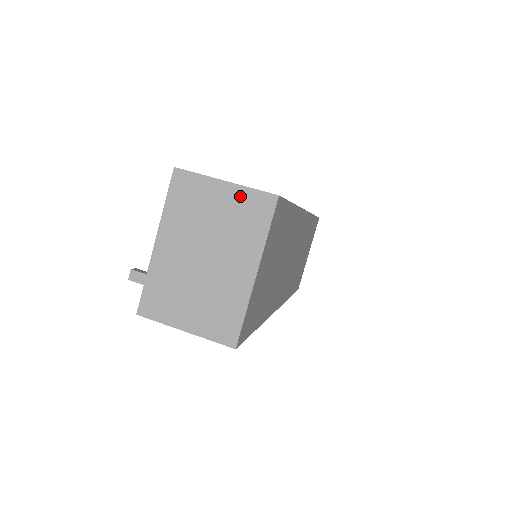
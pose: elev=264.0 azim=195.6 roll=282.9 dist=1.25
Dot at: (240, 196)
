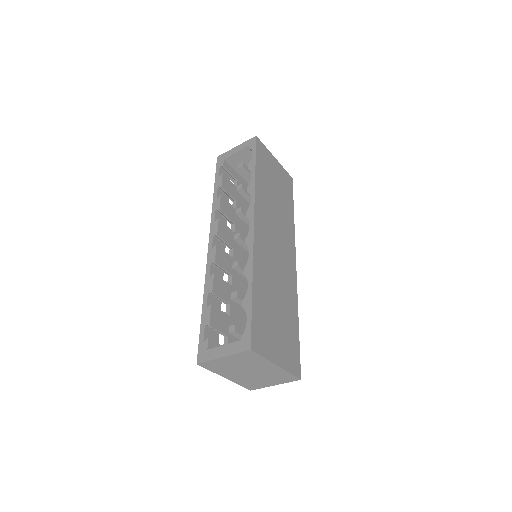
Dot at: (236, 357)
